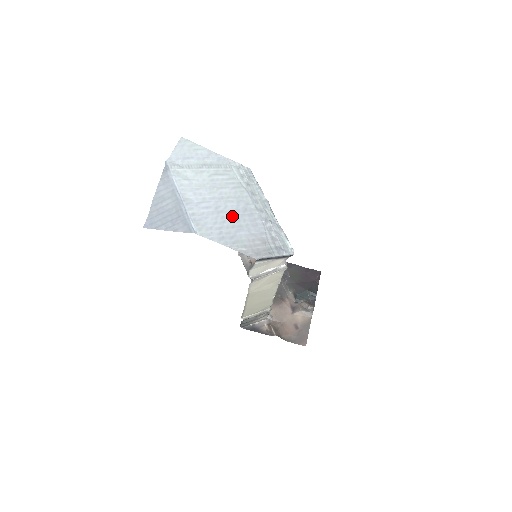
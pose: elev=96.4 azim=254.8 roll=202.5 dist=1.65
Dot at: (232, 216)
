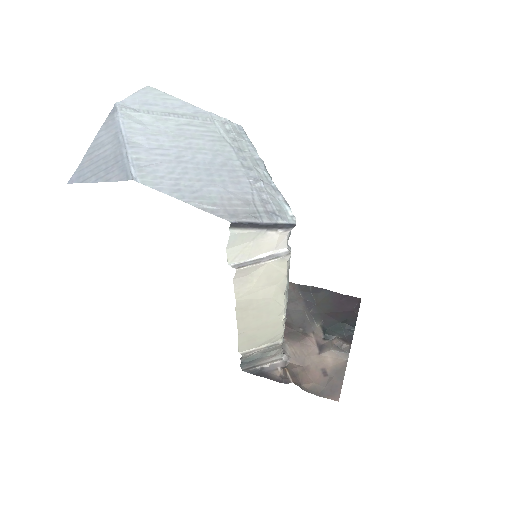
Dot at: (201, 168)
